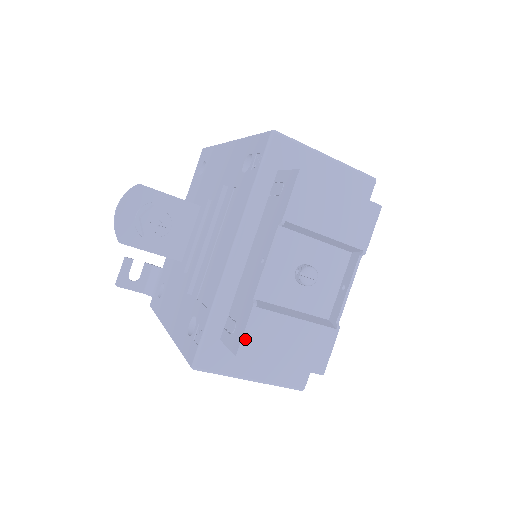
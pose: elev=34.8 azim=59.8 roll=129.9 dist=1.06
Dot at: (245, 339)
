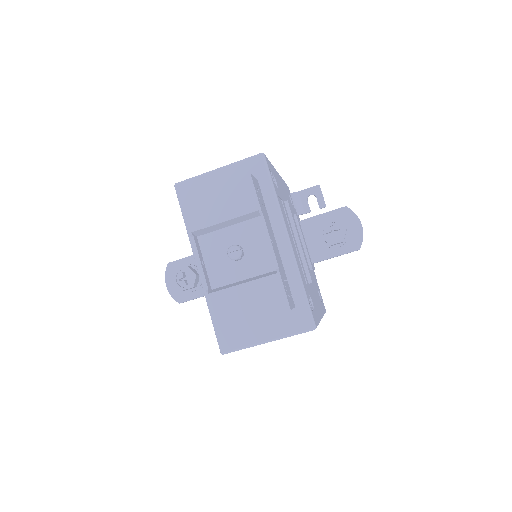
Dot at: (215, 317)
